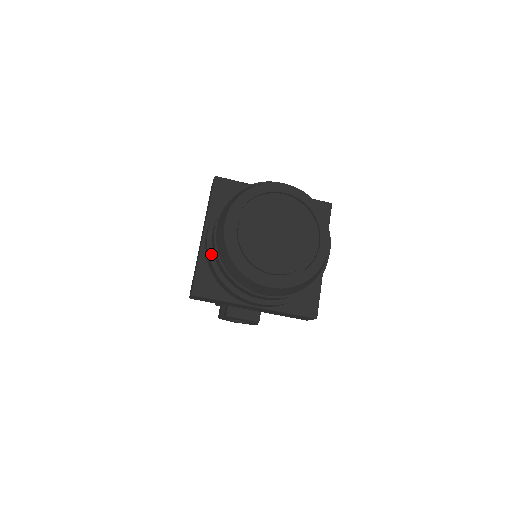
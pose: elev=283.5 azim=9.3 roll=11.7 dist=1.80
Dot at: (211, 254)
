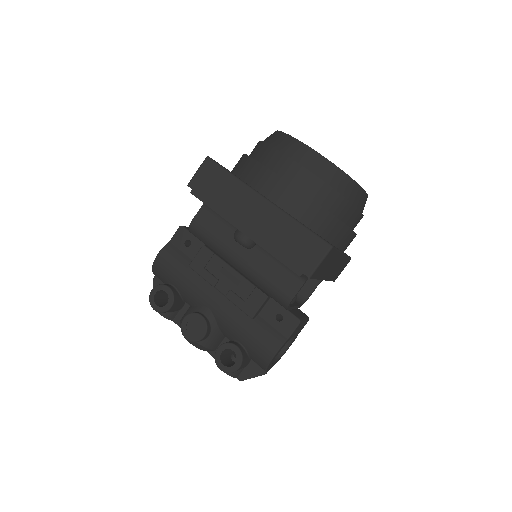
Dot at: (309, 197)
